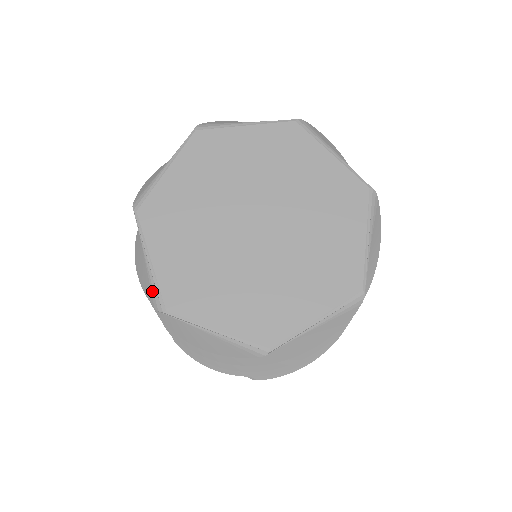
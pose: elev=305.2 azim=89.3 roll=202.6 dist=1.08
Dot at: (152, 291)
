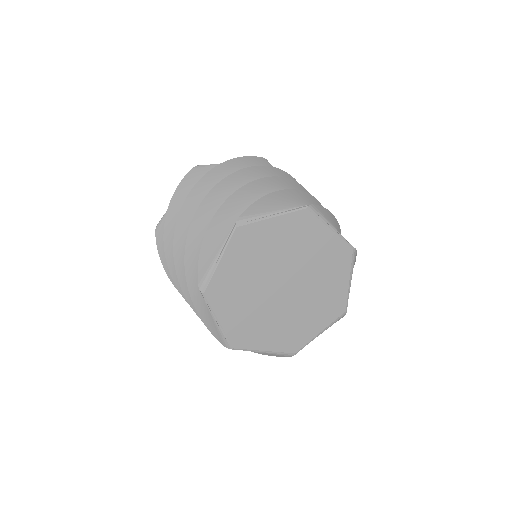
Dot at: (280, 355)
